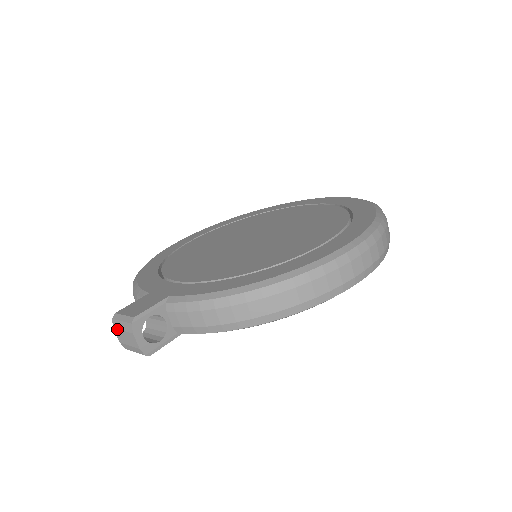
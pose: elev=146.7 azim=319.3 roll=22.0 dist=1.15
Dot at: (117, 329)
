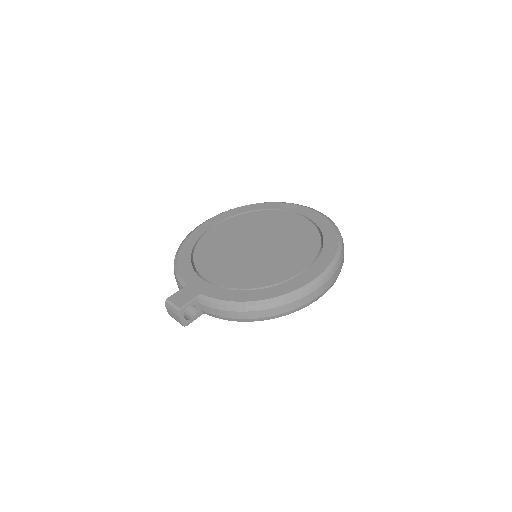
Dot at: (168, 308)
